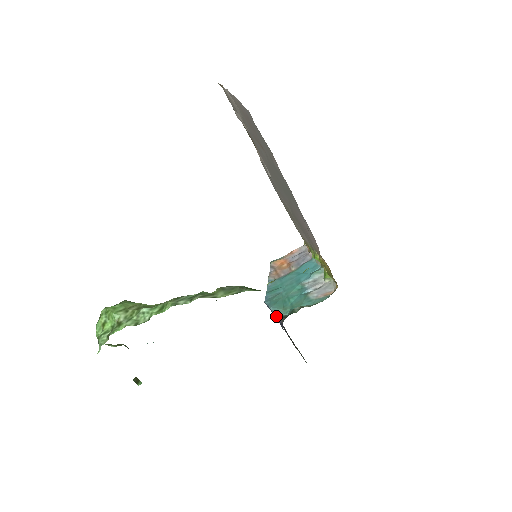
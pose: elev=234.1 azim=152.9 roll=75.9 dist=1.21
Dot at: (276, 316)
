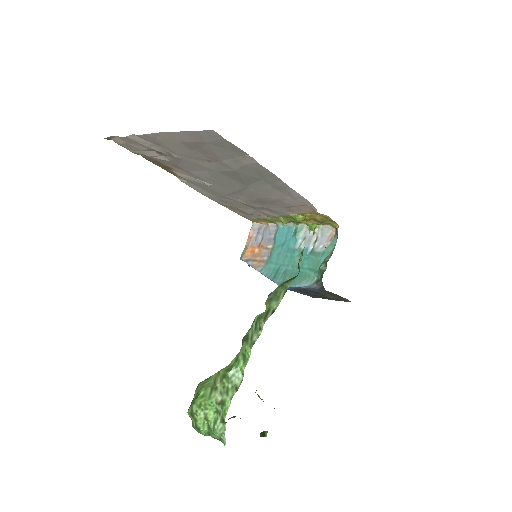
Dot at: (308, 287)
